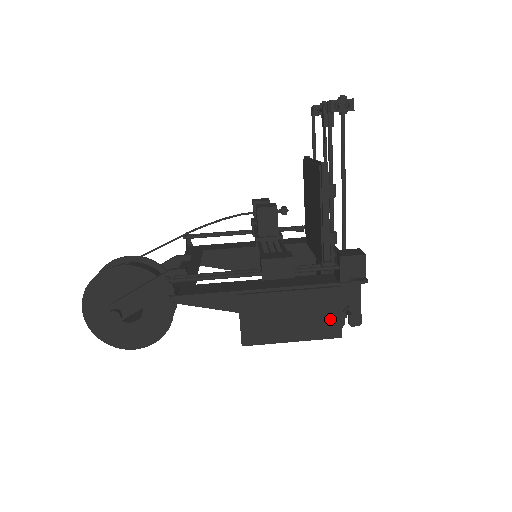
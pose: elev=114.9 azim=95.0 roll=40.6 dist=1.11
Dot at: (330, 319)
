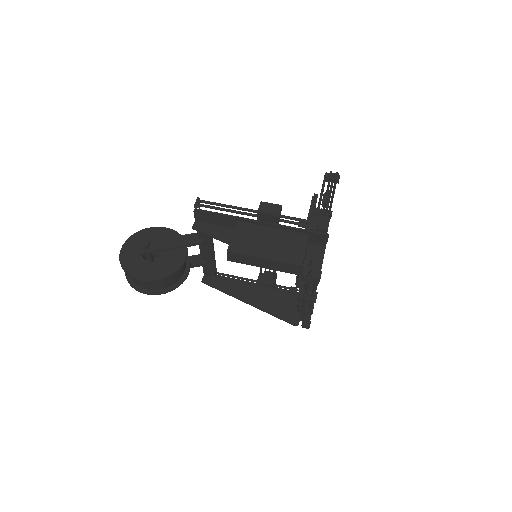
Dot at: (296, 252)
